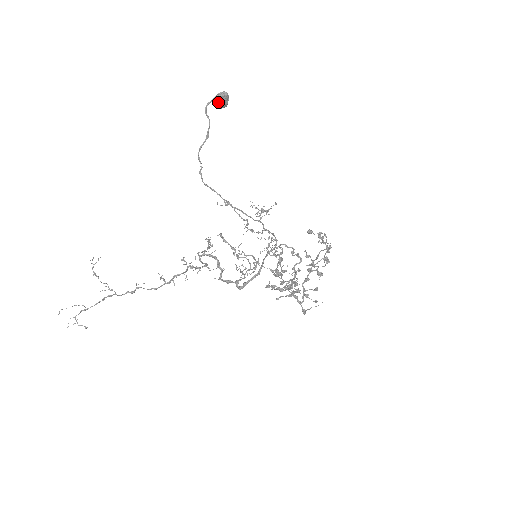
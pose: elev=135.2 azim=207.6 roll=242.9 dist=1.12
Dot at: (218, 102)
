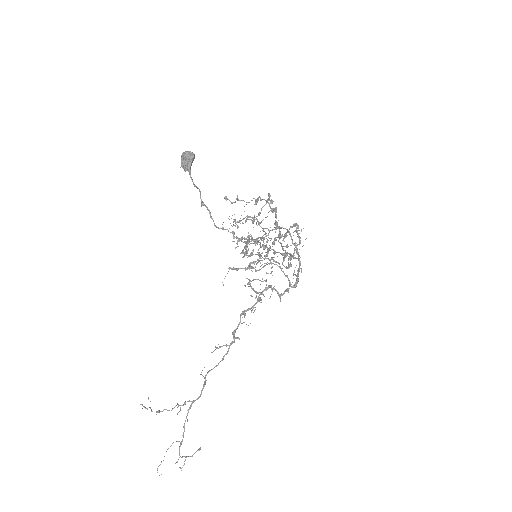
Dot at: (190, 166)
